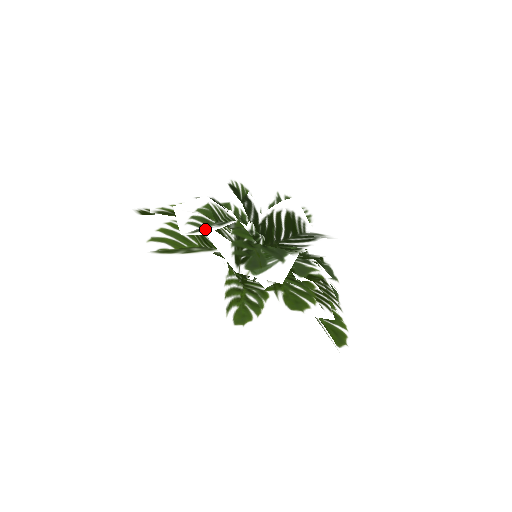
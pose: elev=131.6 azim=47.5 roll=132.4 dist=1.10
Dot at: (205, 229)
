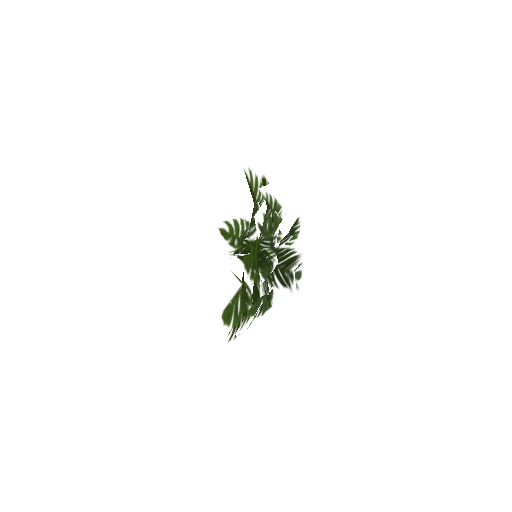
Dot at: occluded
